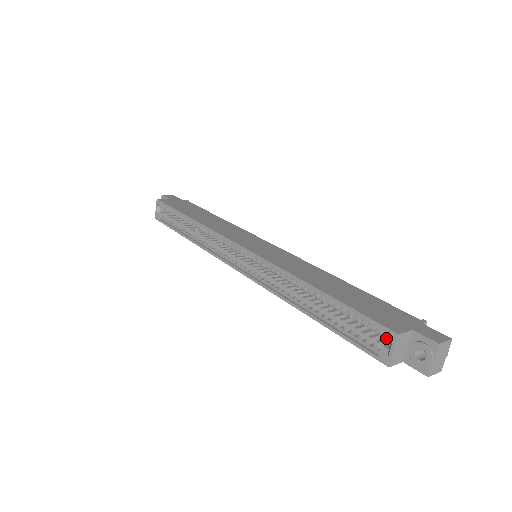
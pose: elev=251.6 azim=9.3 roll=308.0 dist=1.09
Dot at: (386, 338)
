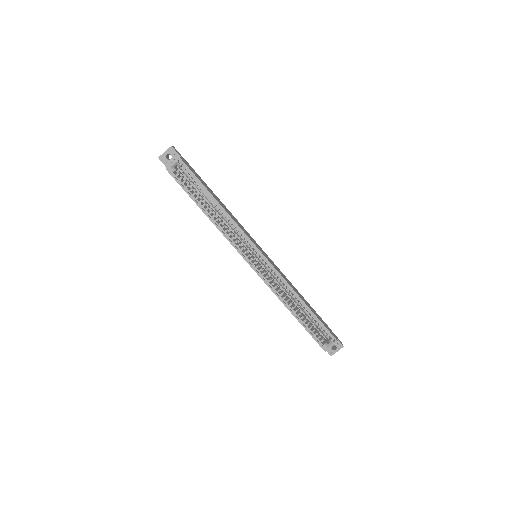
Dot at: (331, 341)
